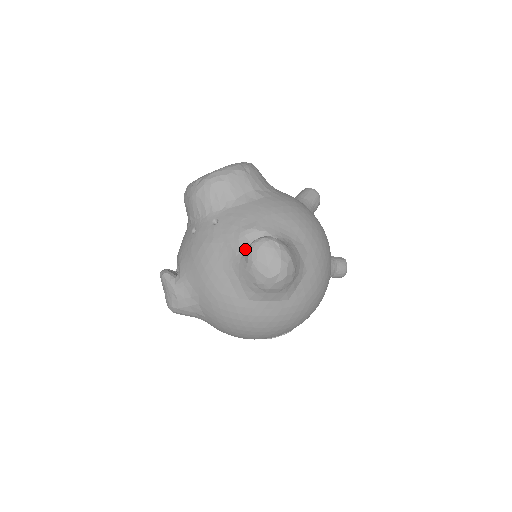
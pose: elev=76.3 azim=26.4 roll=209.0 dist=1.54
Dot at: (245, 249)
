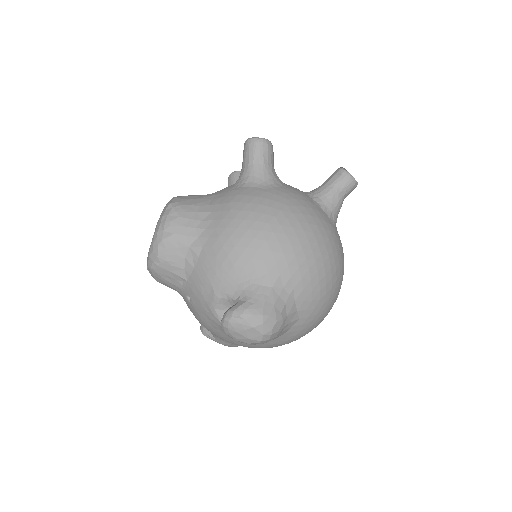
Dot at: occluded
